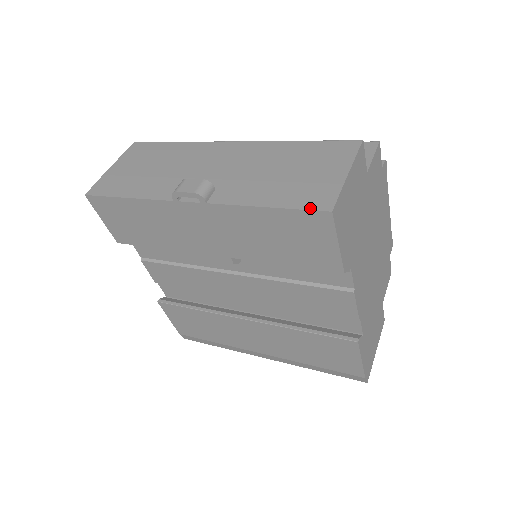
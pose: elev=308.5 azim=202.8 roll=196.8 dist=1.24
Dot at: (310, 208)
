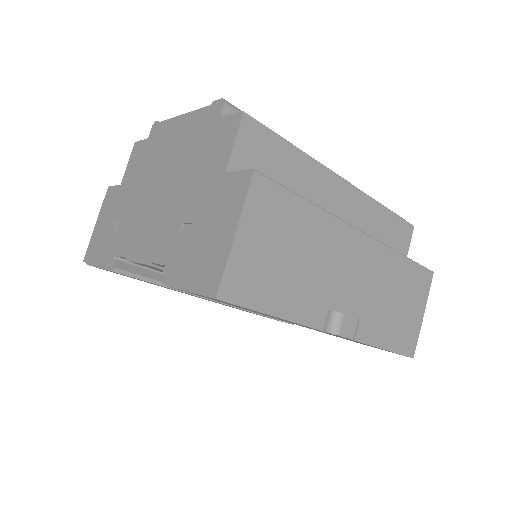
Dot at: (405, 354)
